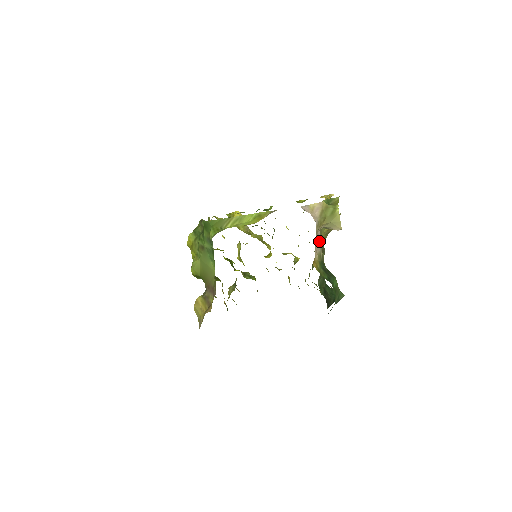
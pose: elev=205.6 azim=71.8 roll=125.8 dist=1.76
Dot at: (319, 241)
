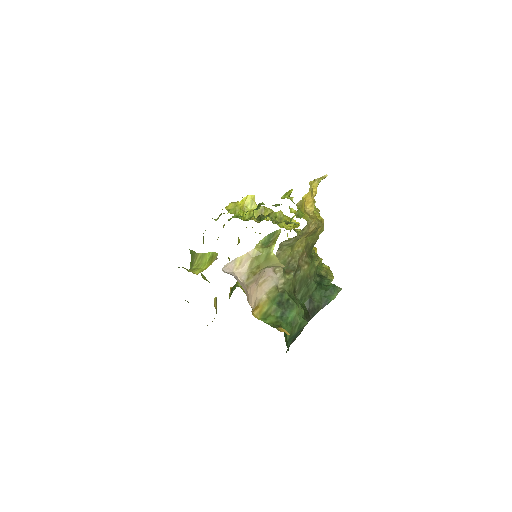
Dot at: (277, 270)
